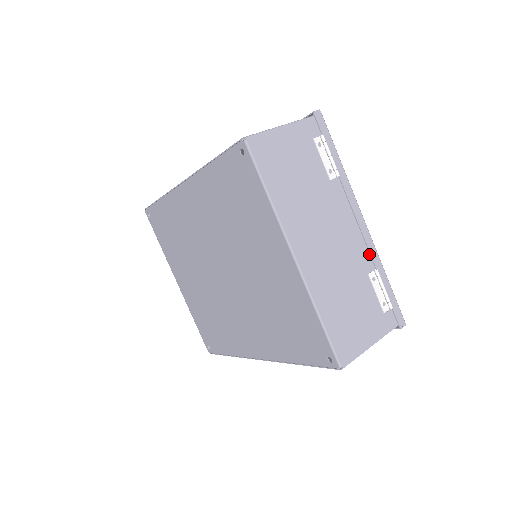
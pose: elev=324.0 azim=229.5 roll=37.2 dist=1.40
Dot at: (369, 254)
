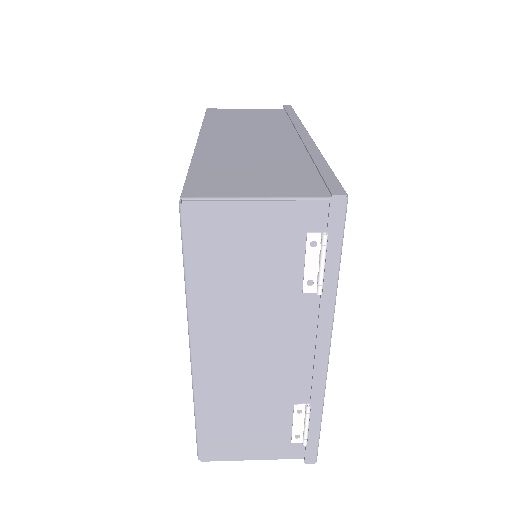
Dot at: (312, 387)
